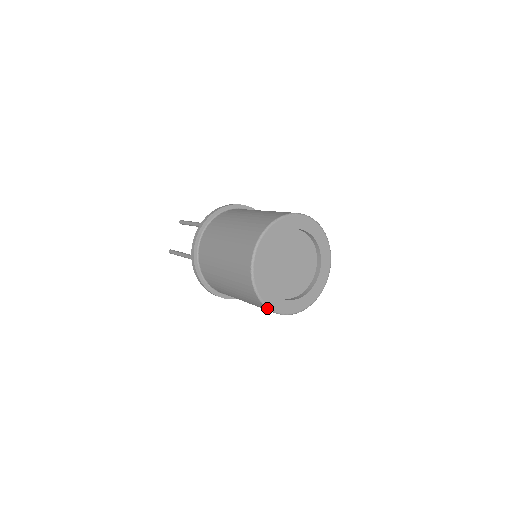
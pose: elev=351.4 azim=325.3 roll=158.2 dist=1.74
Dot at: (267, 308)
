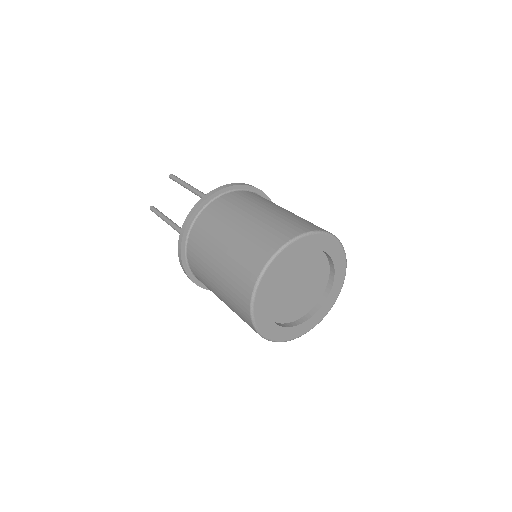
Dot at: occluded
